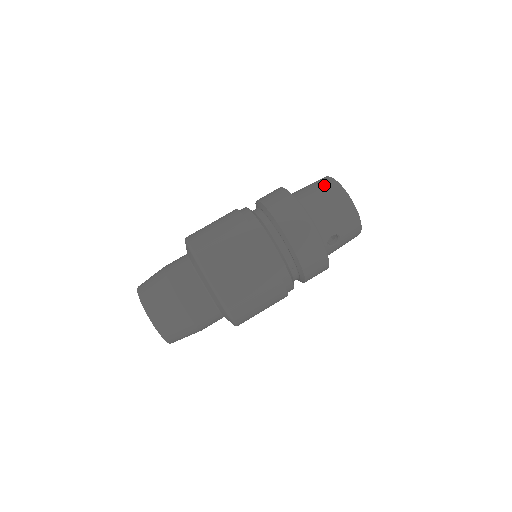
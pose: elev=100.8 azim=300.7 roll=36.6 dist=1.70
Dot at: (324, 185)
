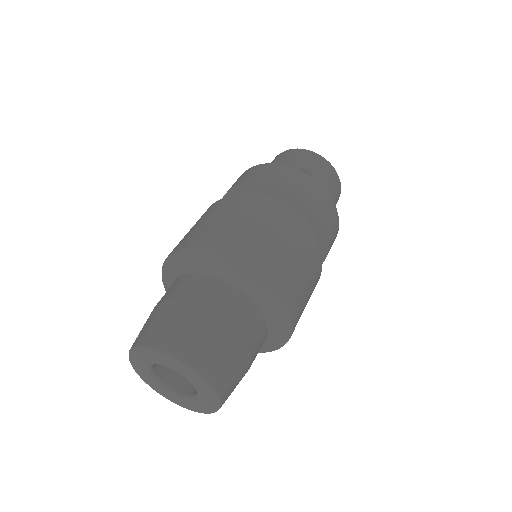
Dot at: occluded
